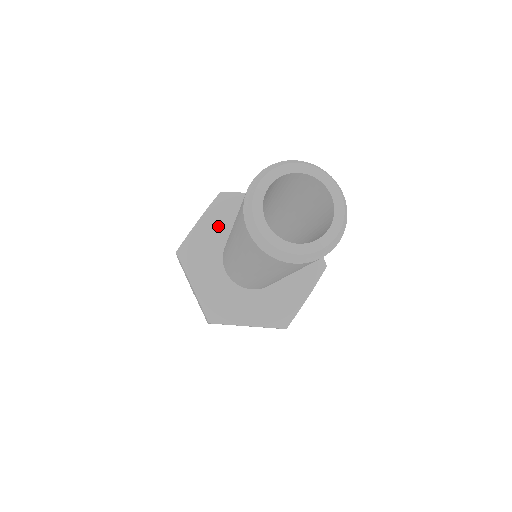
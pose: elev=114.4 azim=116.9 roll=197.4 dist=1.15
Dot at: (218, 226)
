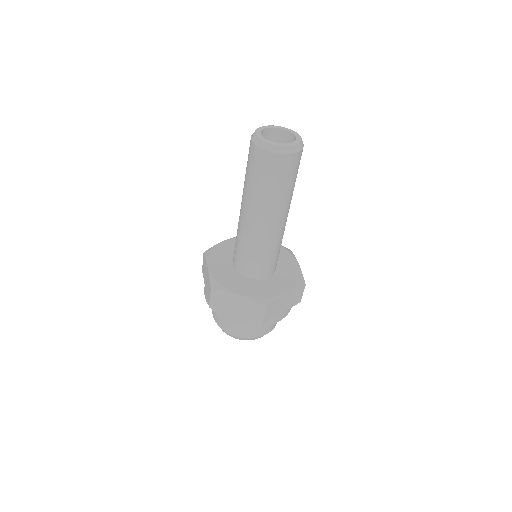
Dot at: occluded
